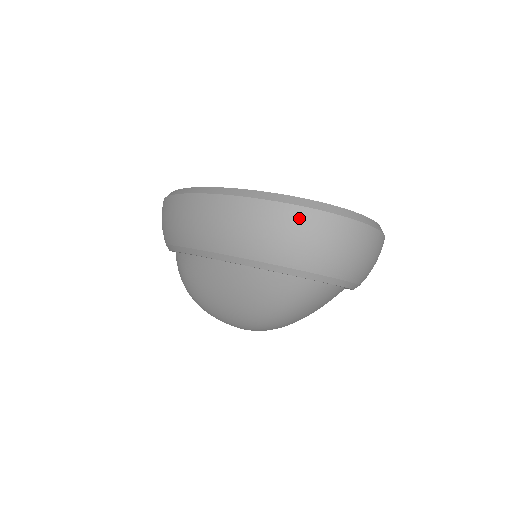
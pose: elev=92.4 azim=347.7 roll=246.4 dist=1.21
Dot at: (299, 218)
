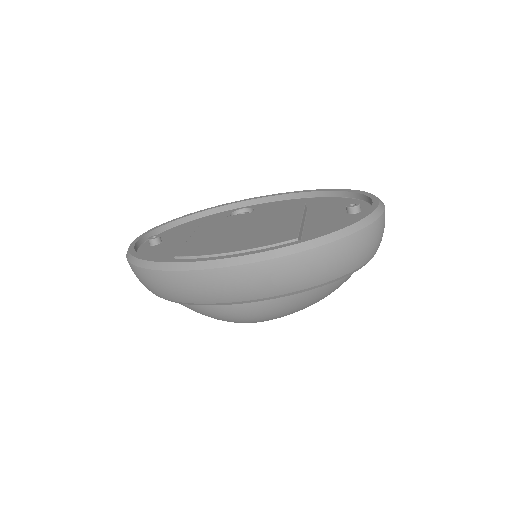
Dot at: (380, 226)
